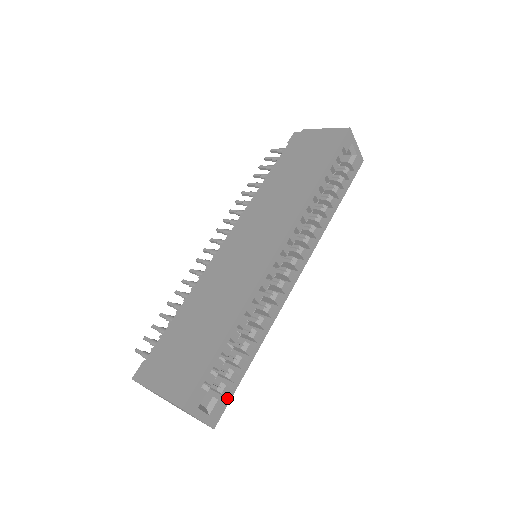
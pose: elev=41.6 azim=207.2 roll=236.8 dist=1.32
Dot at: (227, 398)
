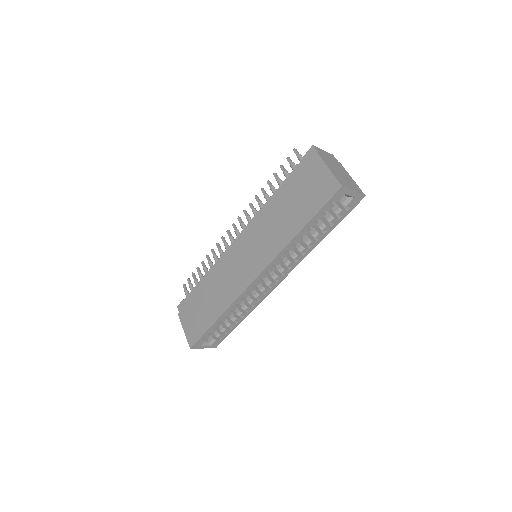
Dot at: (223, 338)
